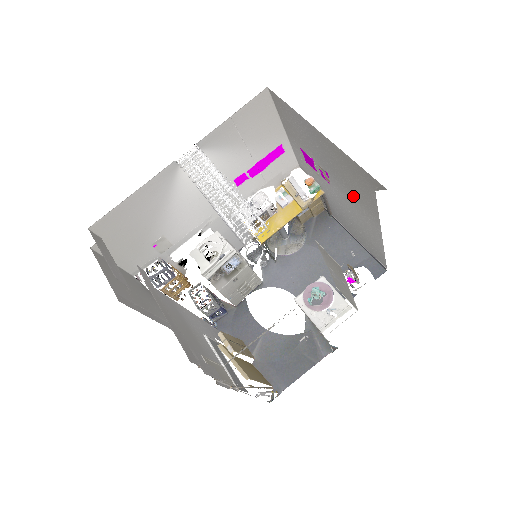
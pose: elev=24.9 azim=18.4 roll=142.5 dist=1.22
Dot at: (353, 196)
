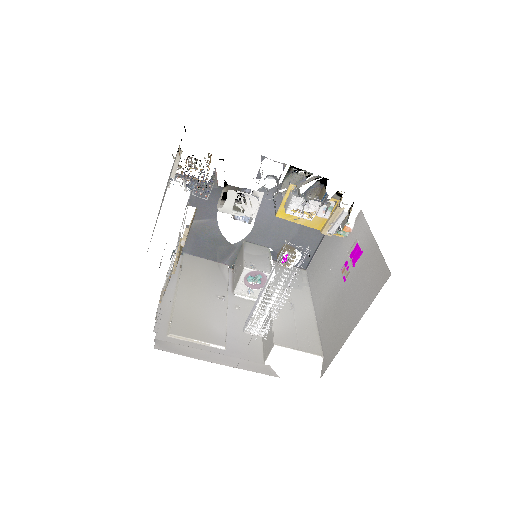
Dot at: (330, 306)
